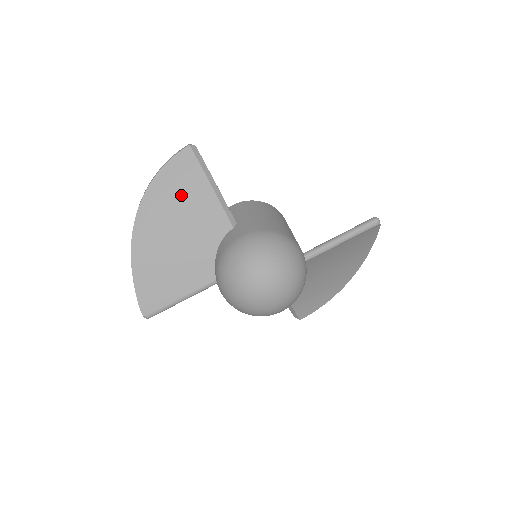
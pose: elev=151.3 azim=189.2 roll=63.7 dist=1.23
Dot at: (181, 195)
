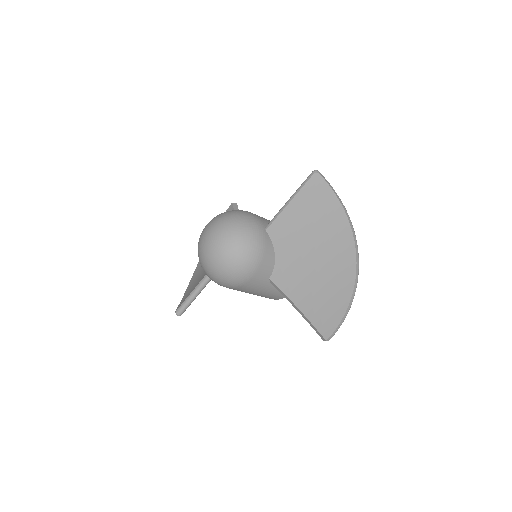
Dot at: occluded
